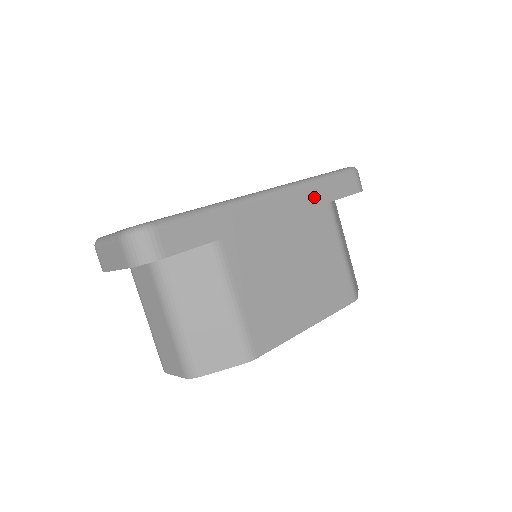
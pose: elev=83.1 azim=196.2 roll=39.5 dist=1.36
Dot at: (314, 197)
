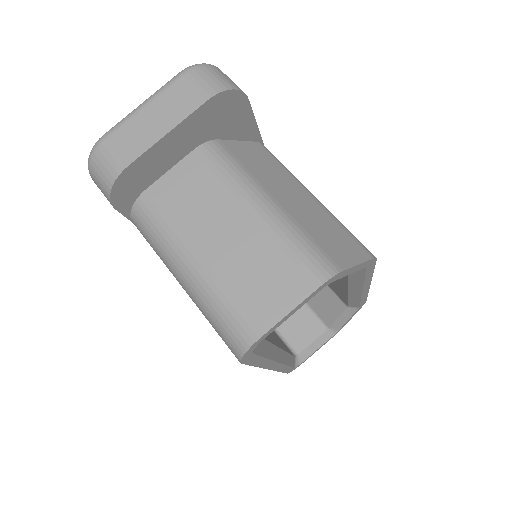
Dot at: occluded
